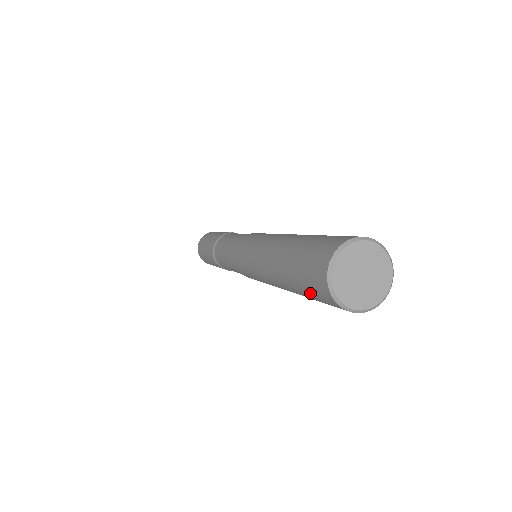
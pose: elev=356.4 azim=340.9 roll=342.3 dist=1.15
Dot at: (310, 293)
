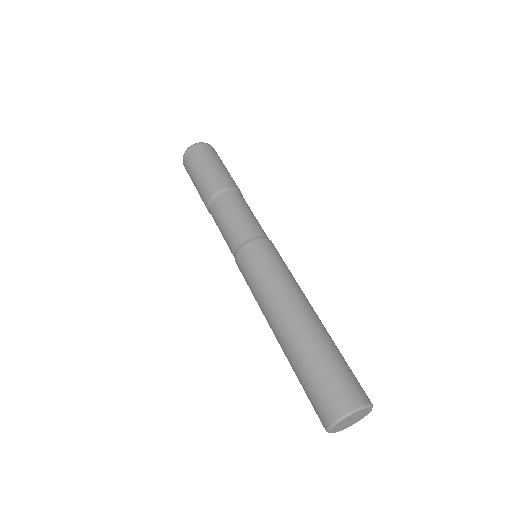
Dot at: (308, 396)
